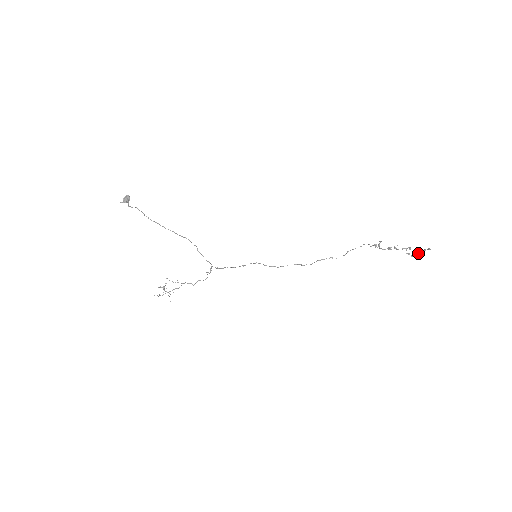
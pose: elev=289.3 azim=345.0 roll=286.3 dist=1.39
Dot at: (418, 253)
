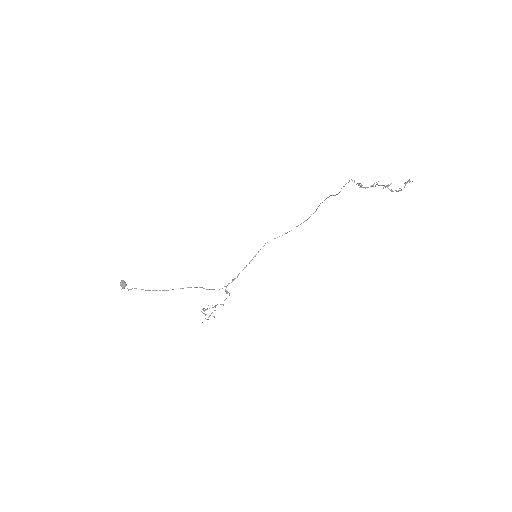
Dot at: occluded
